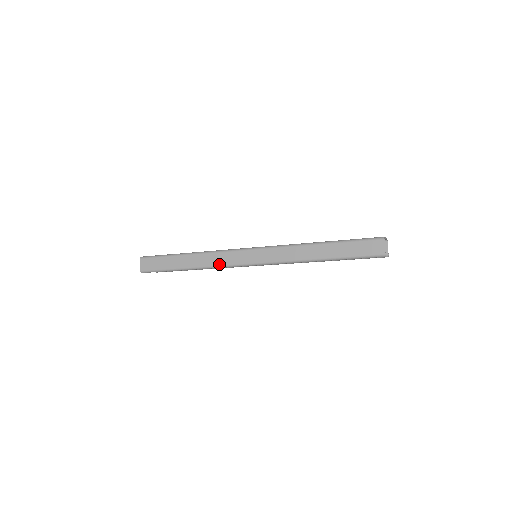
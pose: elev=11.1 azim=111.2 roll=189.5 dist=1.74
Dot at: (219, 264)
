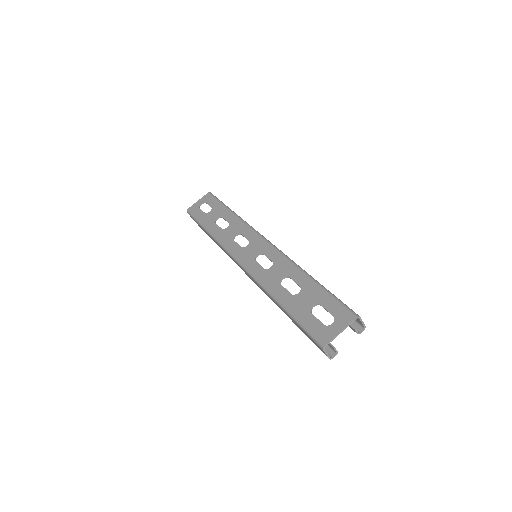
Dot at: occluded
